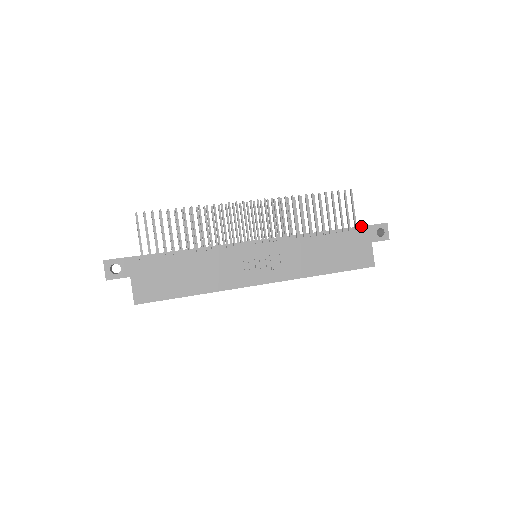
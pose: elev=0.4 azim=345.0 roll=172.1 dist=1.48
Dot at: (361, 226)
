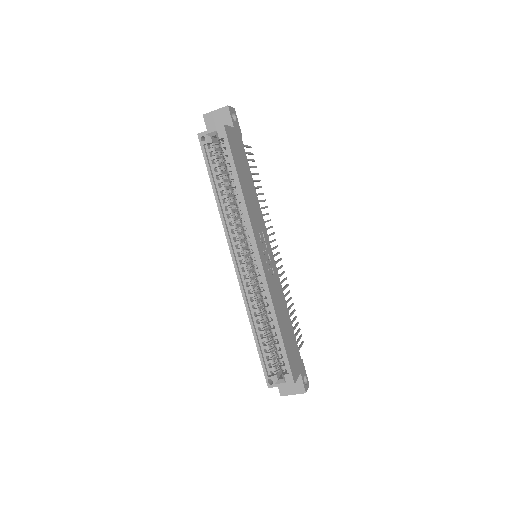
Dot at: occluded
